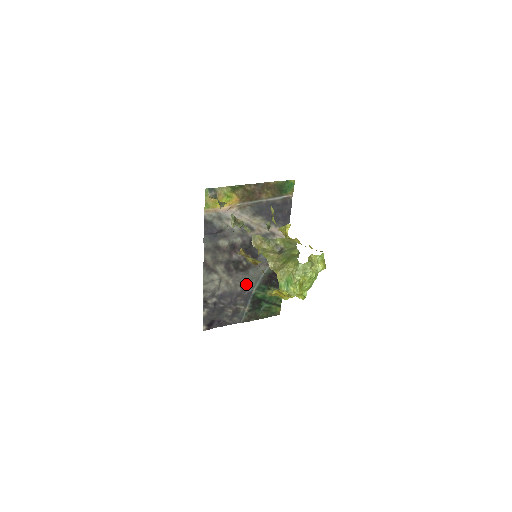
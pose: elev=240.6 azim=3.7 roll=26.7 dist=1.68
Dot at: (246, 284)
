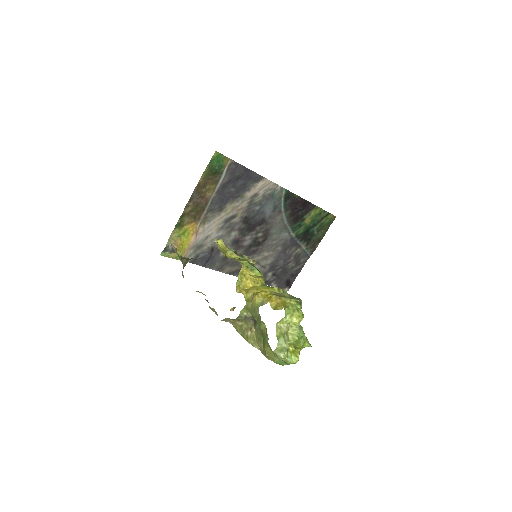
Dot at: (280, 240)
